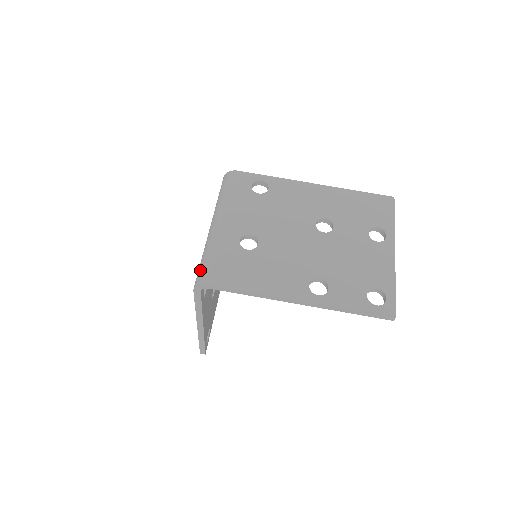
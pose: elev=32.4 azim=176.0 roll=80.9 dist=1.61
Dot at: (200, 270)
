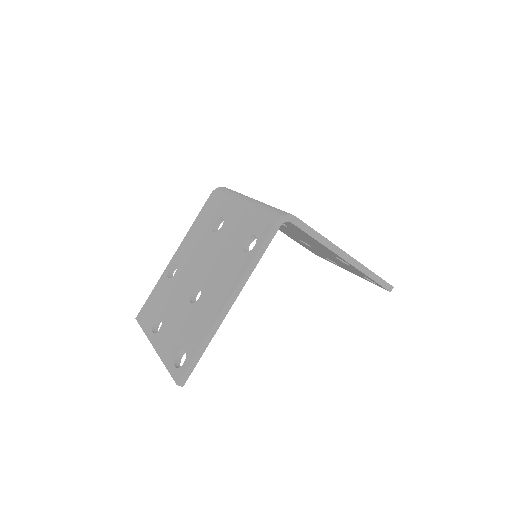
Dot at: (273, 211)
